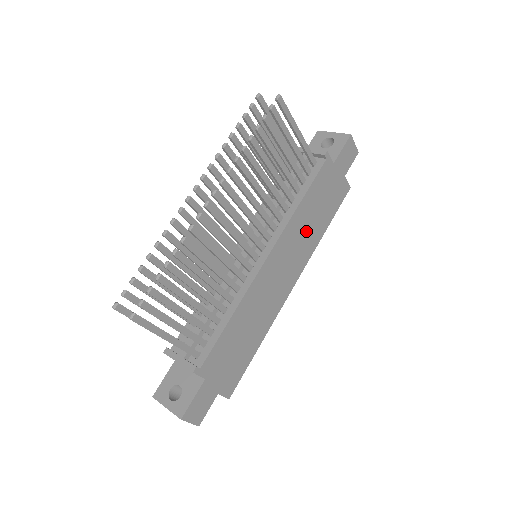
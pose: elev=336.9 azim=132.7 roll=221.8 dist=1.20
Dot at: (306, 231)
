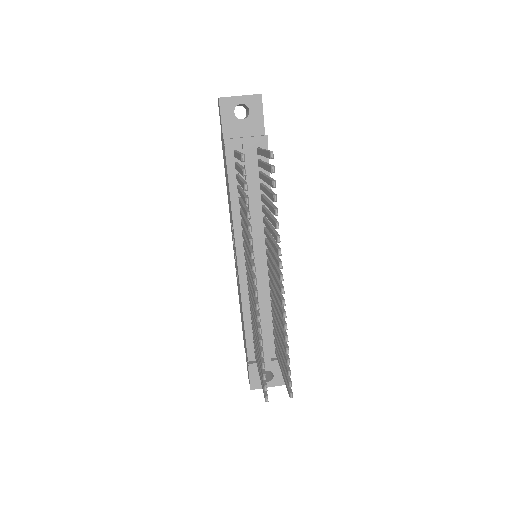
Dot at: occluded
